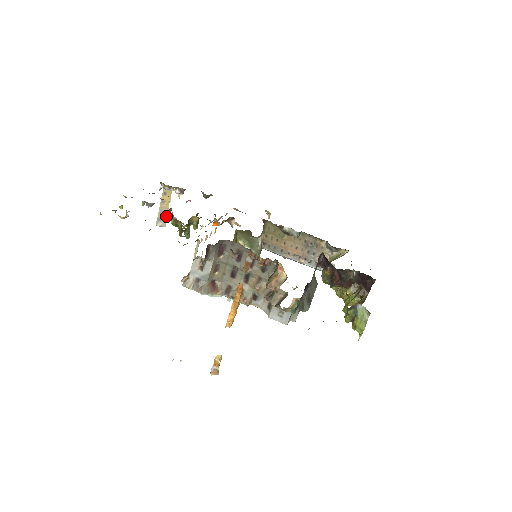
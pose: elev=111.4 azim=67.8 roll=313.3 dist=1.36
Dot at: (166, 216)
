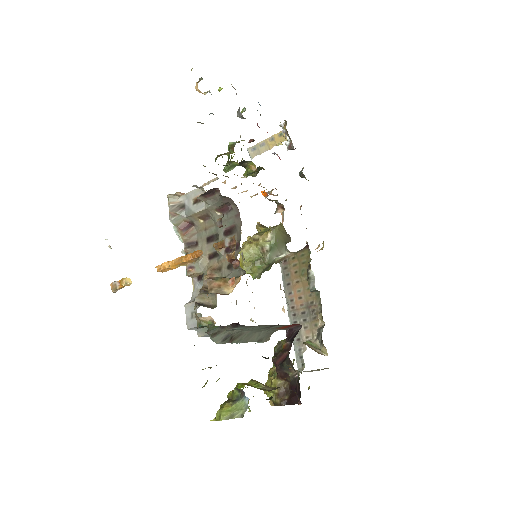
Dot at: (262, 152)
